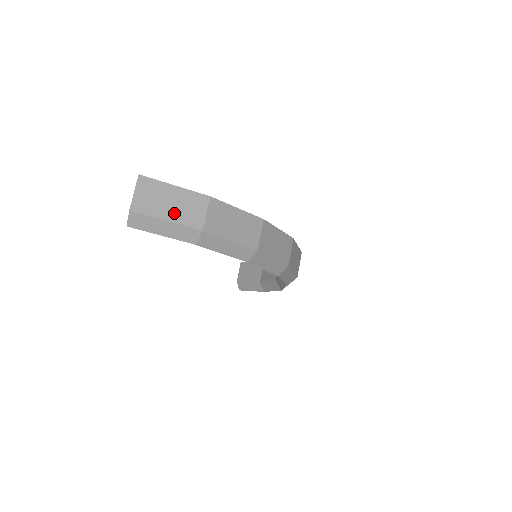
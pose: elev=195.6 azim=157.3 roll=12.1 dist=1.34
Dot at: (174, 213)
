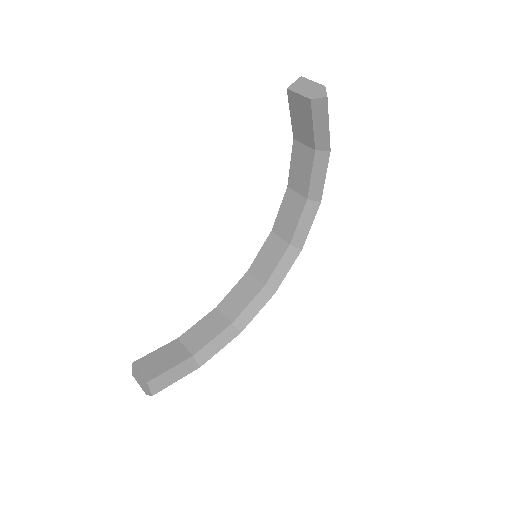
Dot at: occluded
